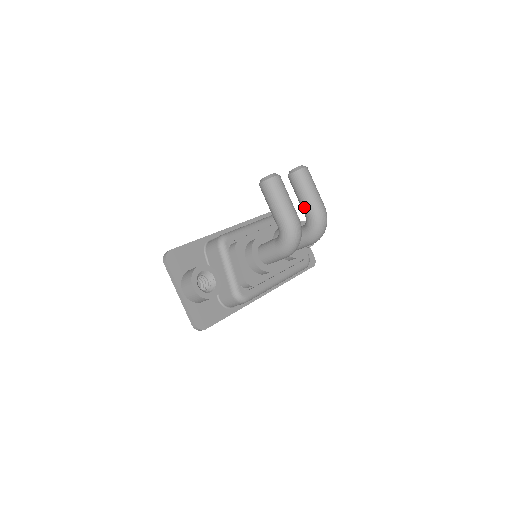
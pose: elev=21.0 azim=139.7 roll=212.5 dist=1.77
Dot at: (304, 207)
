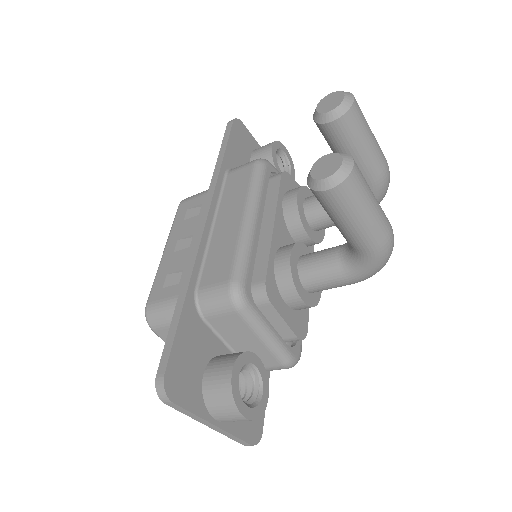
Dot at: occluded
